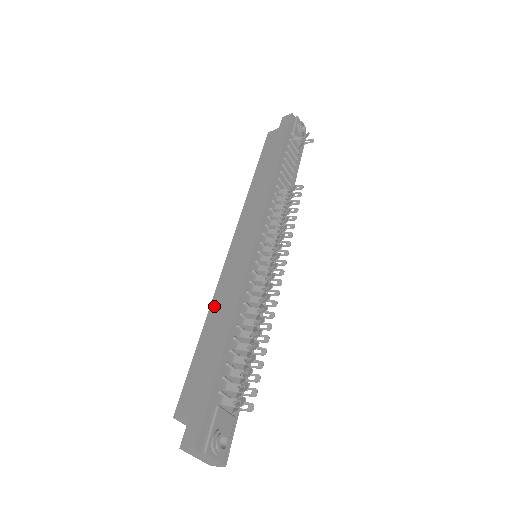
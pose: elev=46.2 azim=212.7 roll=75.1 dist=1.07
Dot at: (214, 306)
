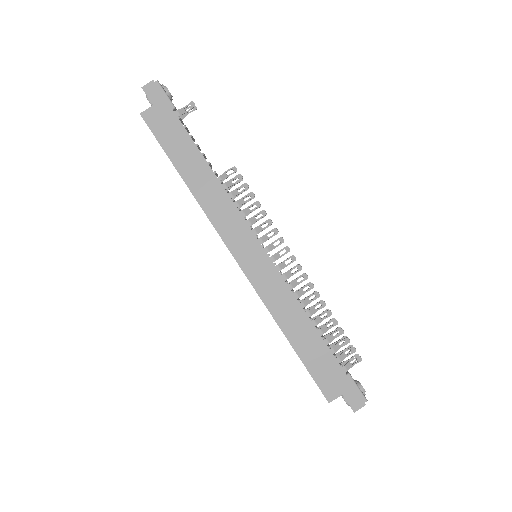
Dot at: (280, 319)
